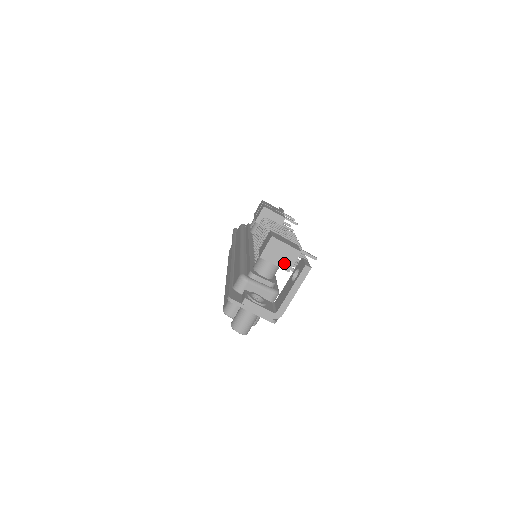
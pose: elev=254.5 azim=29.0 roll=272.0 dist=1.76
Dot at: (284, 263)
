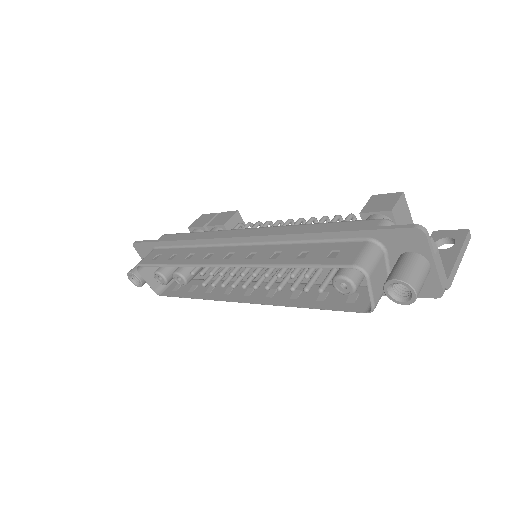
Dot at: occluded
